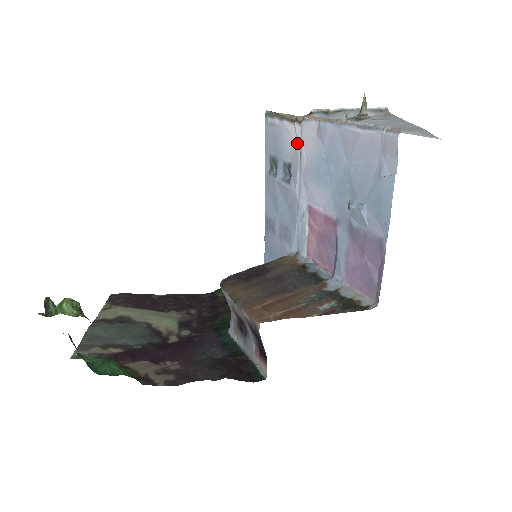
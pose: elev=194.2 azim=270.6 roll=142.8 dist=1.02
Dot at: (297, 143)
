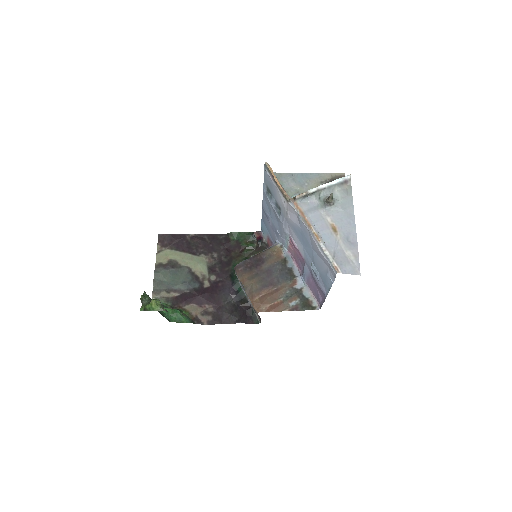
Dot at: (285, 207)
